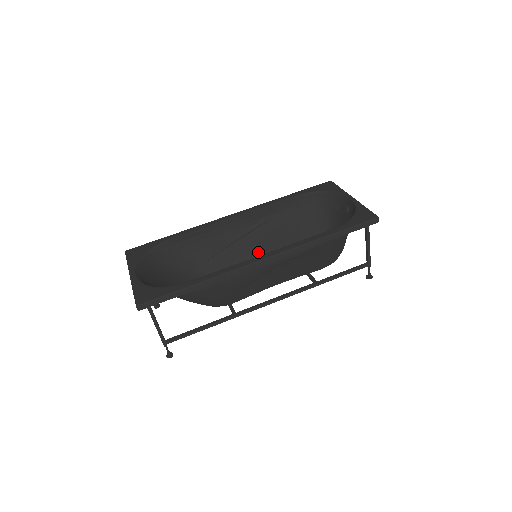
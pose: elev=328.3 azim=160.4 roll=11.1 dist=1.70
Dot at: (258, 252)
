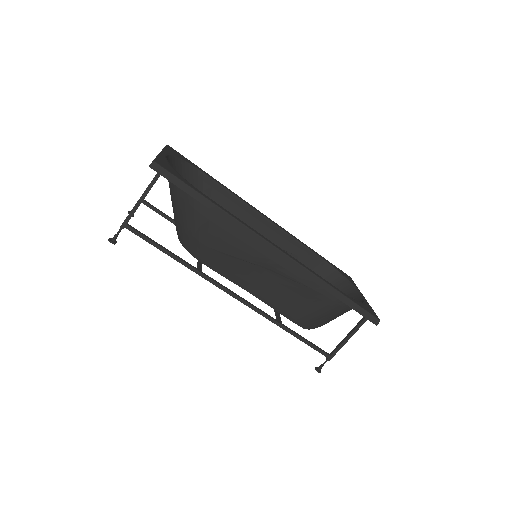
Dot at: occluded
